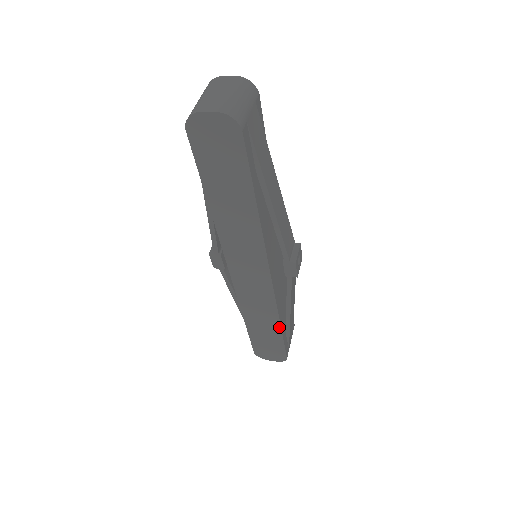
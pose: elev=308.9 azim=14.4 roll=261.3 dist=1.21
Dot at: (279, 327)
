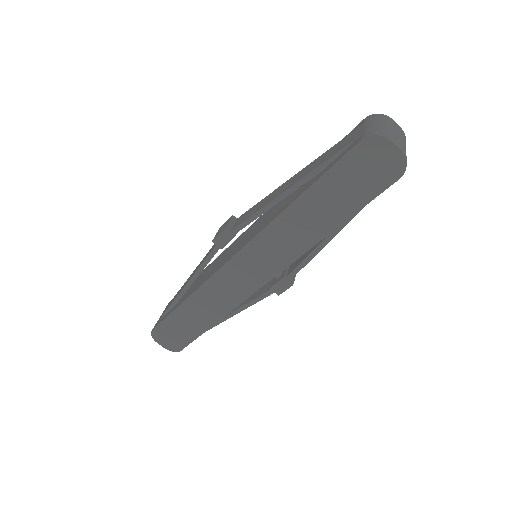
Dot at: (213, 323)
